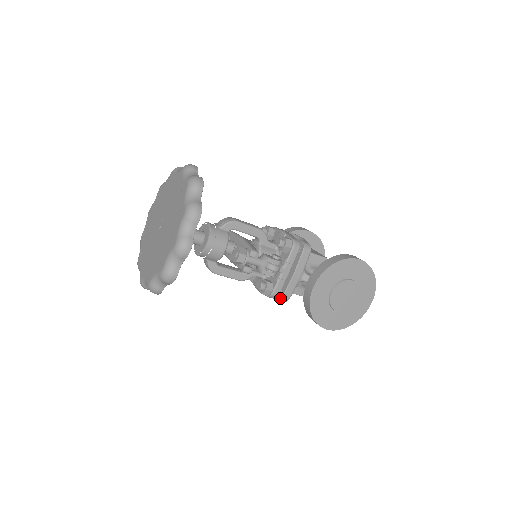
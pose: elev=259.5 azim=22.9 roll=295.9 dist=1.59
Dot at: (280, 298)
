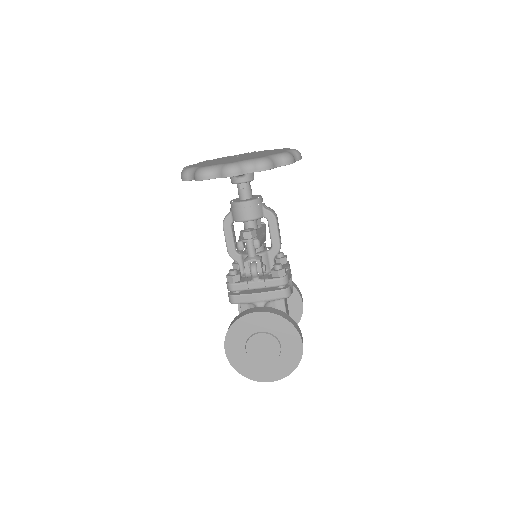
Dot at: (231, 294)
